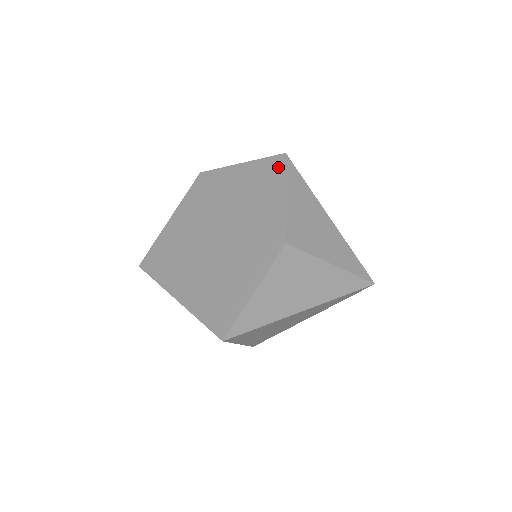
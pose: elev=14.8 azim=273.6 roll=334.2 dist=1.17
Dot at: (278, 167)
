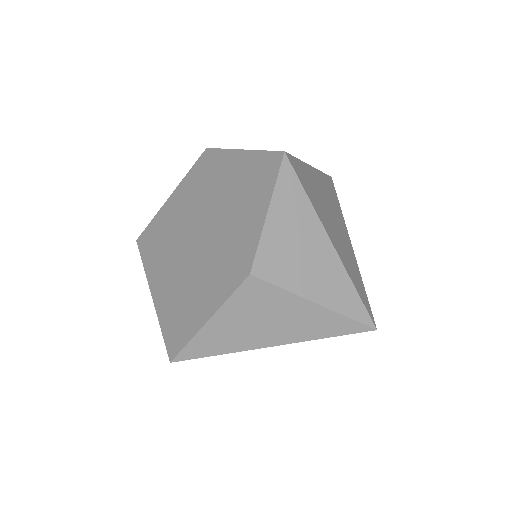
Dot at: (272, 169)
